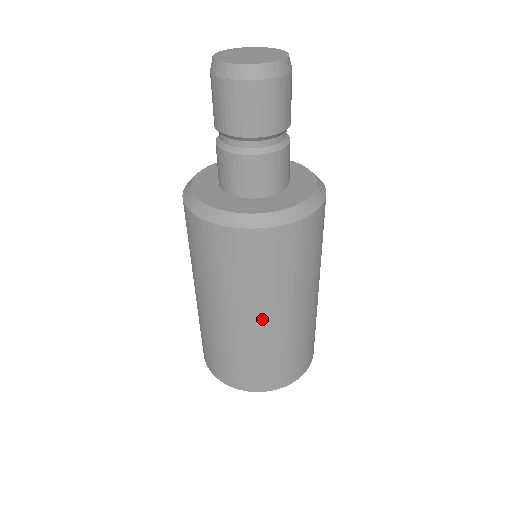
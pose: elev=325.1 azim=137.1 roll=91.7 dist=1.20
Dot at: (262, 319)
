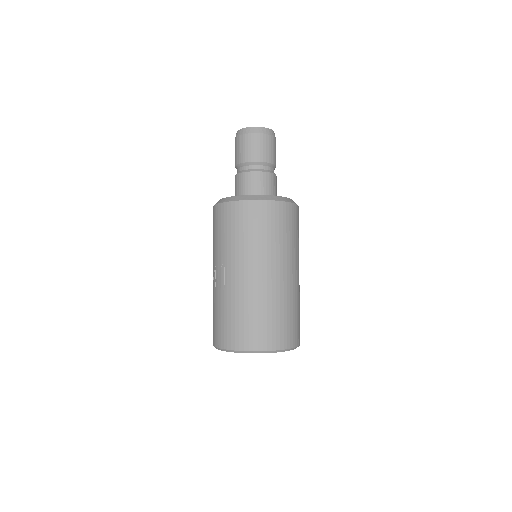
Dot at: (290, 272)
